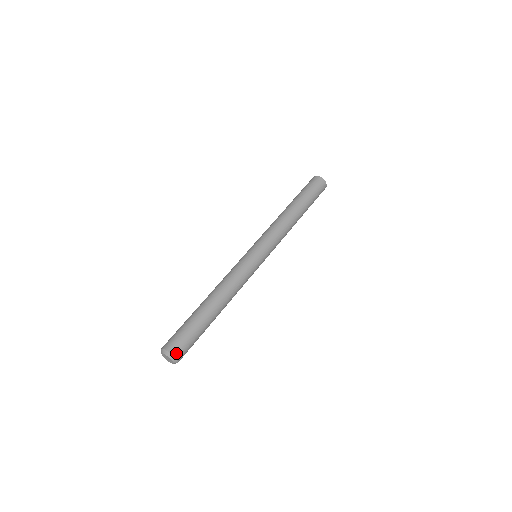
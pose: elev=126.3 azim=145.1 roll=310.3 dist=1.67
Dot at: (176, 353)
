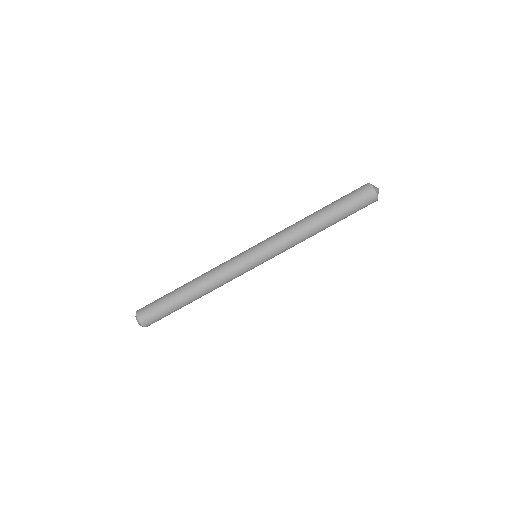
Dot at: occluded
